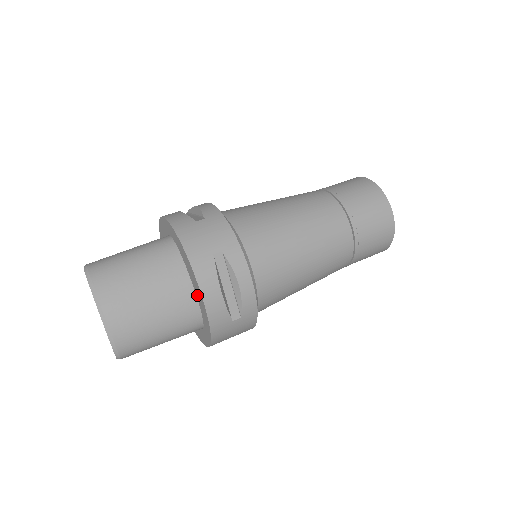
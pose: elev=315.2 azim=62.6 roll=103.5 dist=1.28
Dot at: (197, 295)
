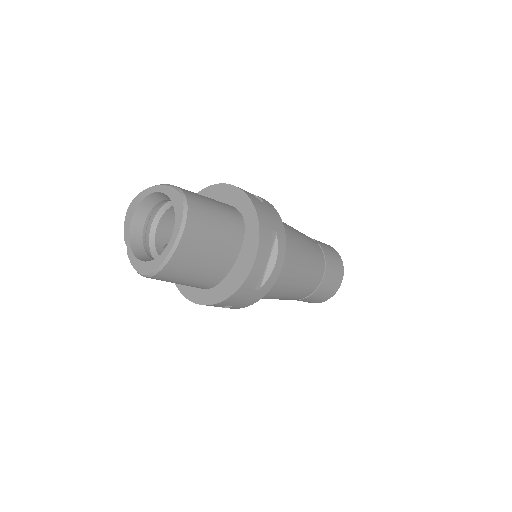
Dot at: (224, 199)
